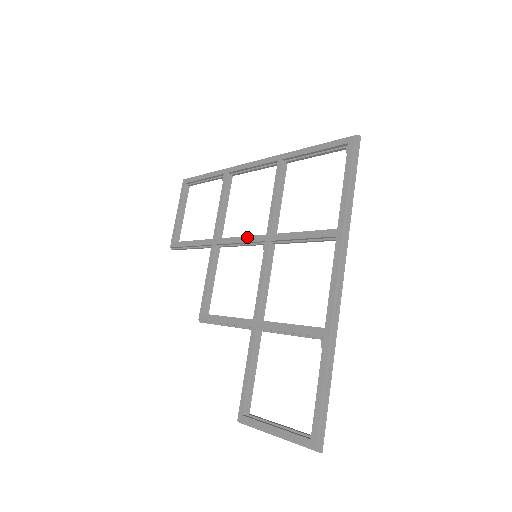
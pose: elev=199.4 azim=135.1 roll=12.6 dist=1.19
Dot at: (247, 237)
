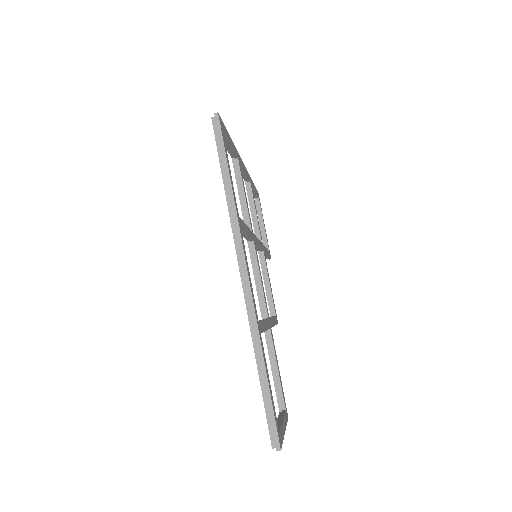
Dot at: occluded
